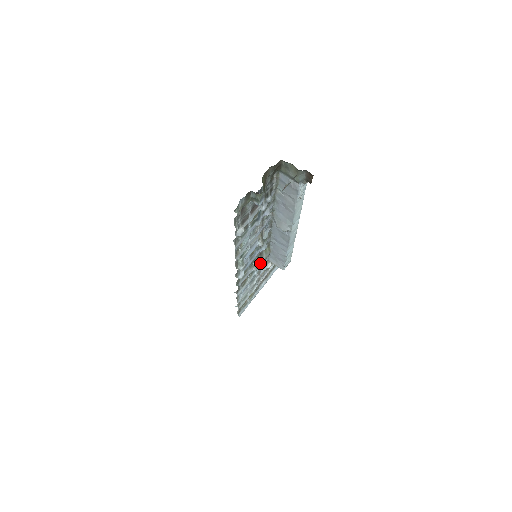
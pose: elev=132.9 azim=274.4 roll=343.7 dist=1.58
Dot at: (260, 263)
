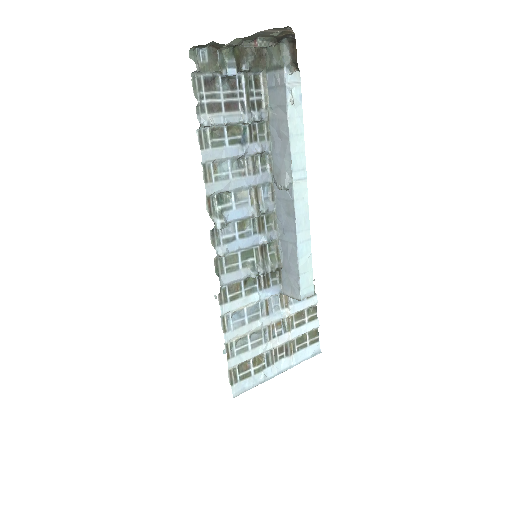
Dot at: (261, 268)
